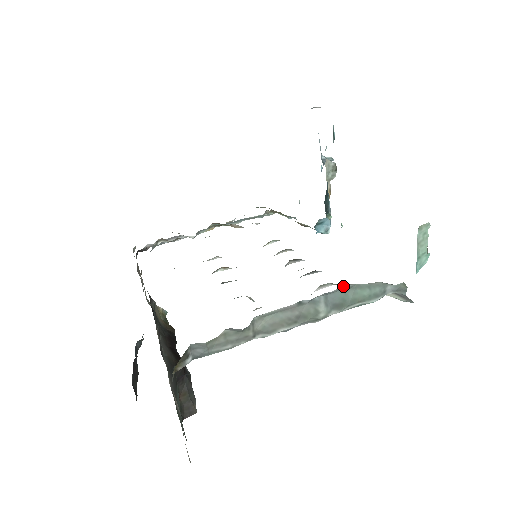
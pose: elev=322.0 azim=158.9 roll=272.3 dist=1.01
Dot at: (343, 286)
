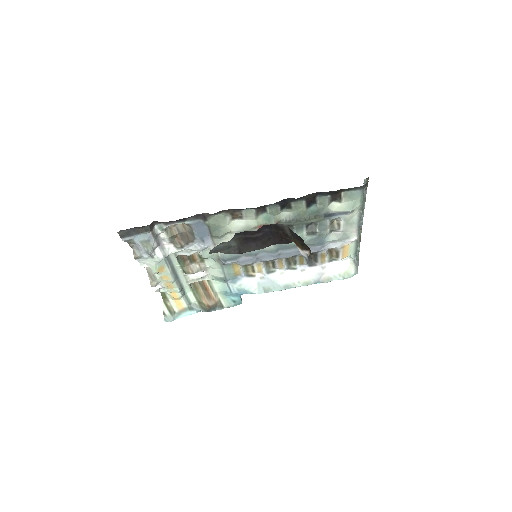
Dot at: occluded
